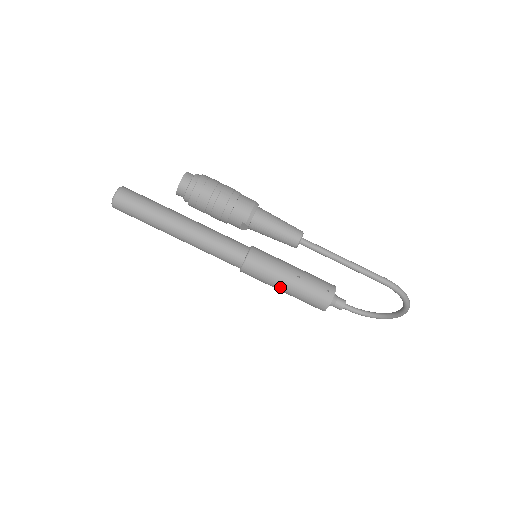
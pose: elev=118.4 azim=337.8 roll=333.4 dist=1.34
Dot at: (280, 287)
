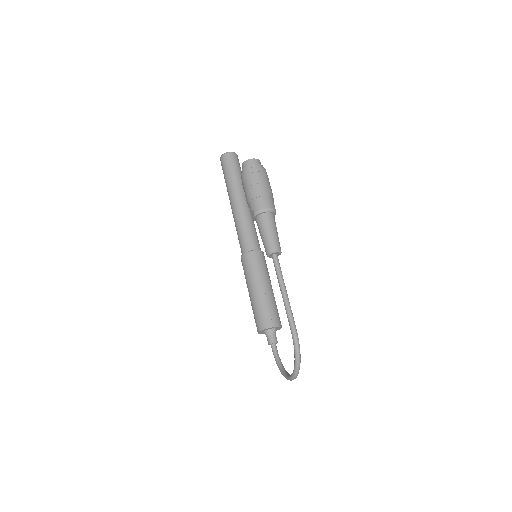
Dot at: (249, 289)
